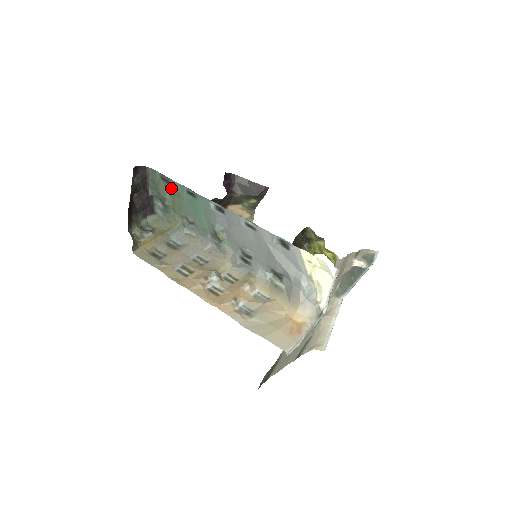
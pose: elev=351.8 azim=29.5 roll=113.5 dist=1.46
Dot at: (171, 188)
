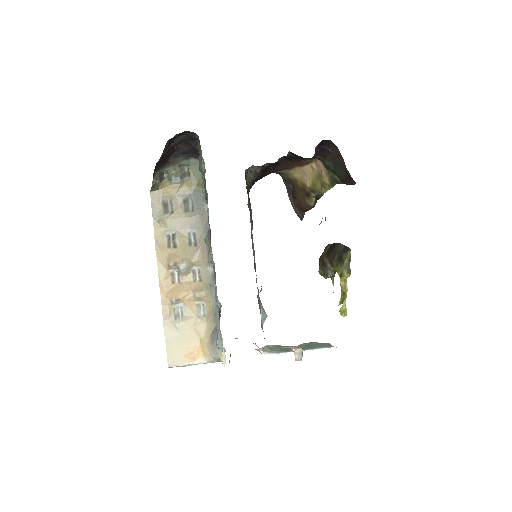
Dot at: occluded
